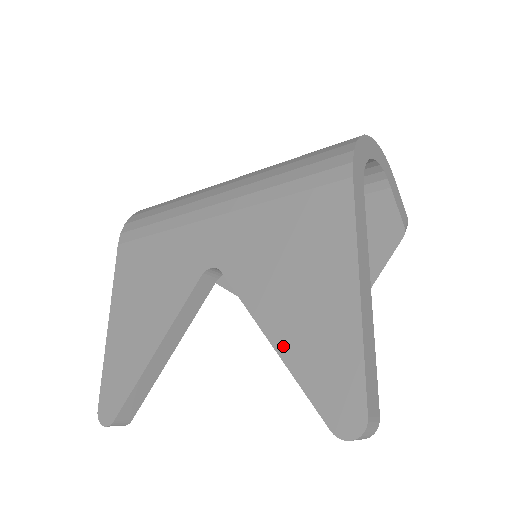
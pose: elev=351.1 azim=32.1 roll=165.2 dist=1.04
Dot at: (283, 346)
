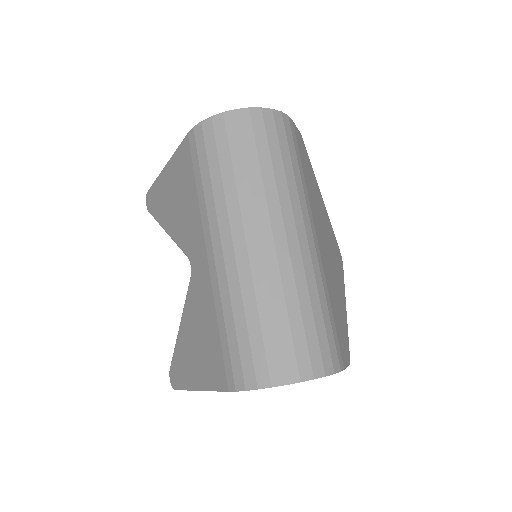
Dot at: (179, 338)
